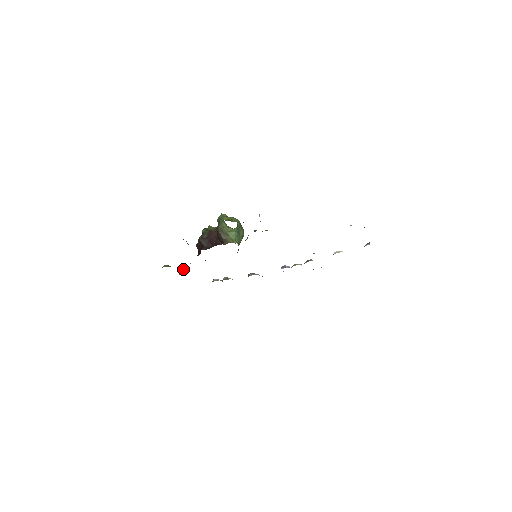
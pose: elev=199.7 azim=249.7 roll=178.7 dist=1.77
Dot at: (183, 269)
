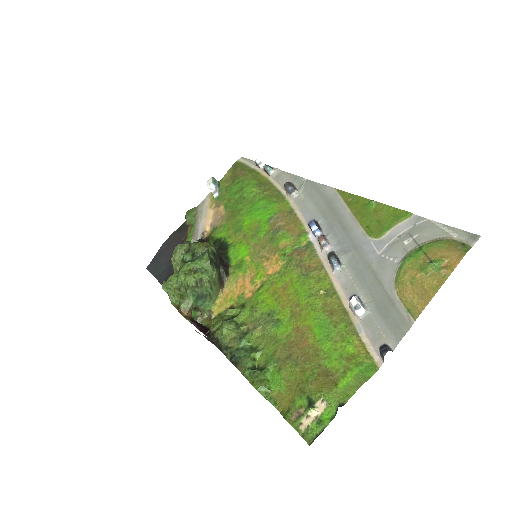
Dot at: occluded
